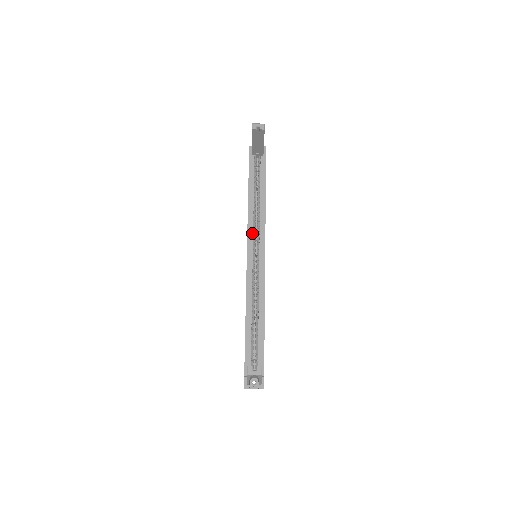
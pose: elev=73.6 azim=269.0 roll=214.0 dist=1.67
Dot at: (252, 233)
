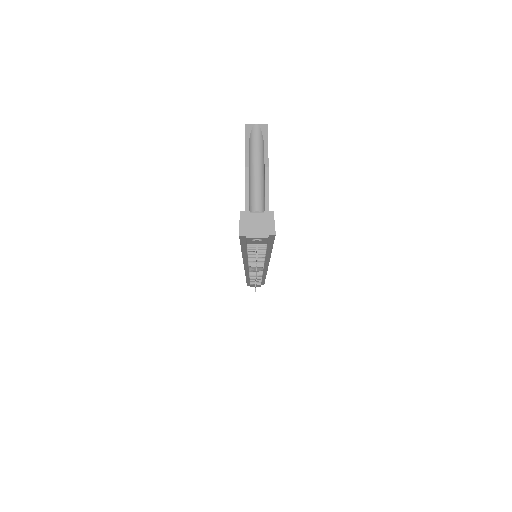
Dot at: occluded
